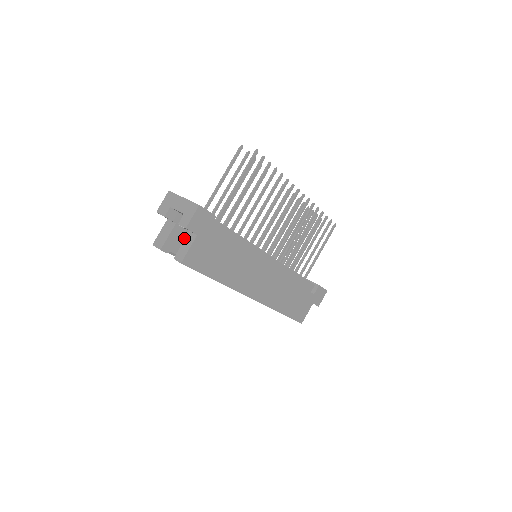
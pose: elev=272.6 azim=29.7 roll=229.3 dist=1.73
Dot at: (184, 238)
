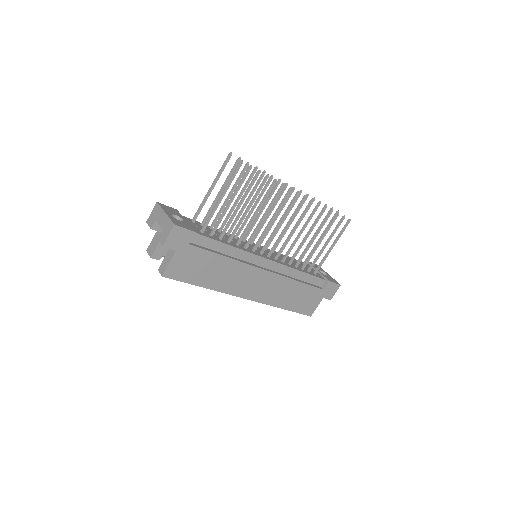
Dot at: occluded
